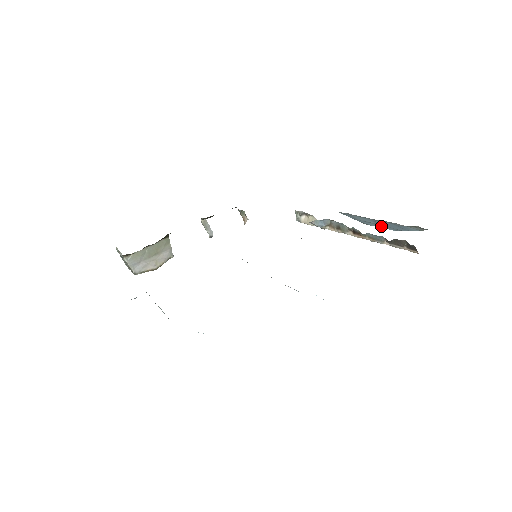
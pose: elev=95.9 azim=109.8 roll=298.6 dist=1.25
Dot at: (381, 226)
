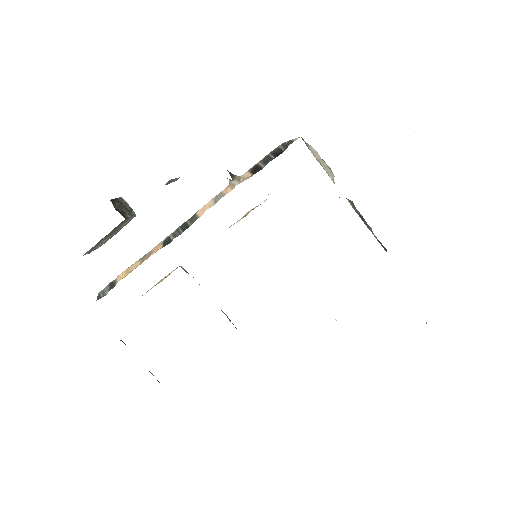
Dot at: occluded
